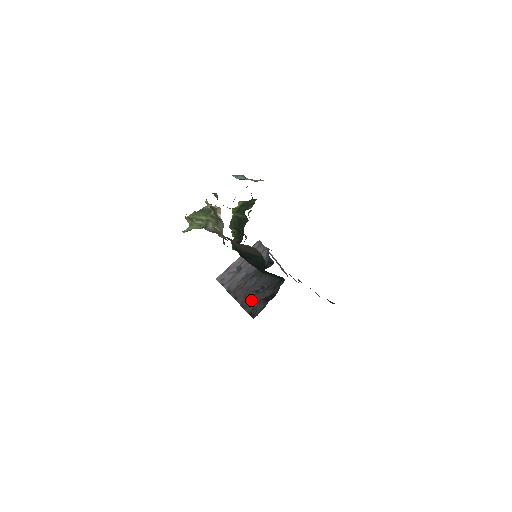
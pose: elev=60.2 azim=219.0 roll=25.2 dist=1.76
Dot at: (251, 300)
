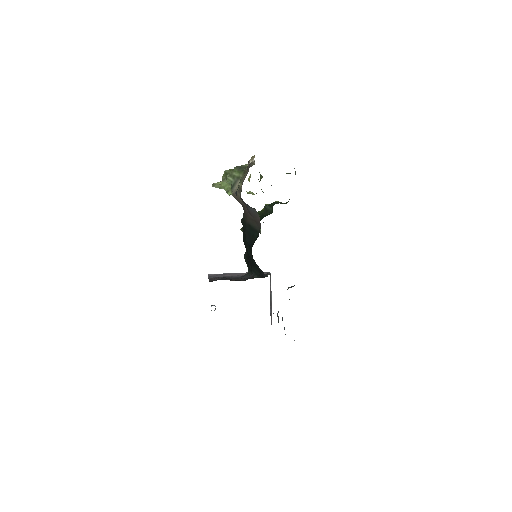
Dot at: occluded
